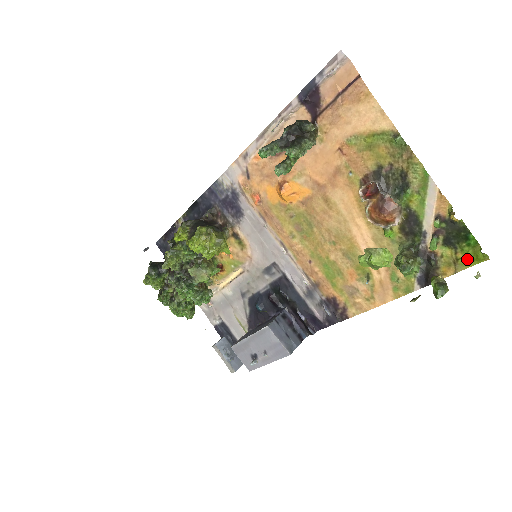
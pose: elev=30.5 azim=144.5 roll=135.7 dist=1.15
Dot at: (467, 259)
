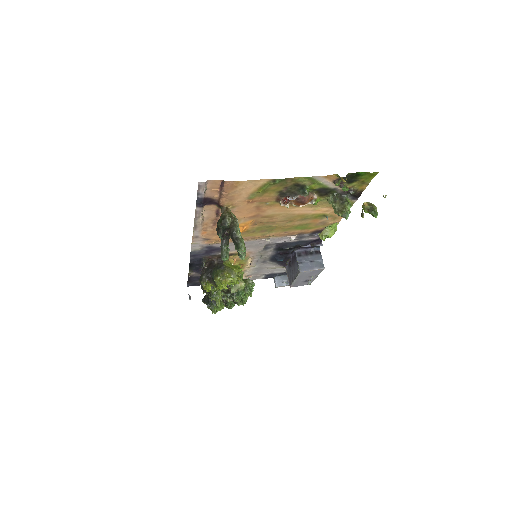
Dot at: (368, 178)
